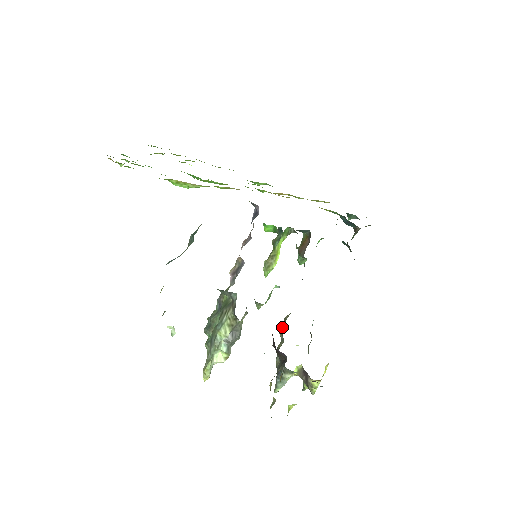
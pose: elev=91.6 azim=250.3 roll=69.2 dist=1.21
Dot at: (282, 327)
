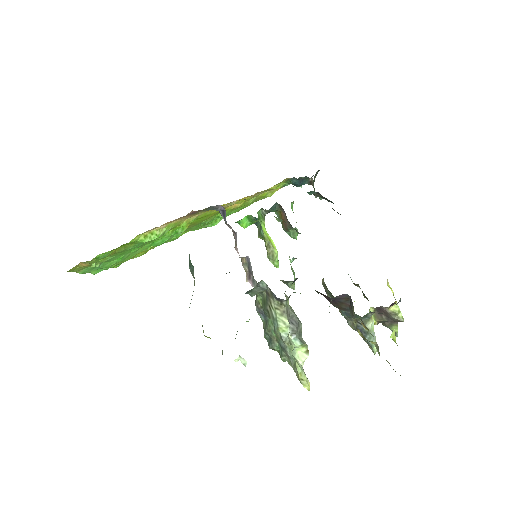
Dot at: (328, 294)
